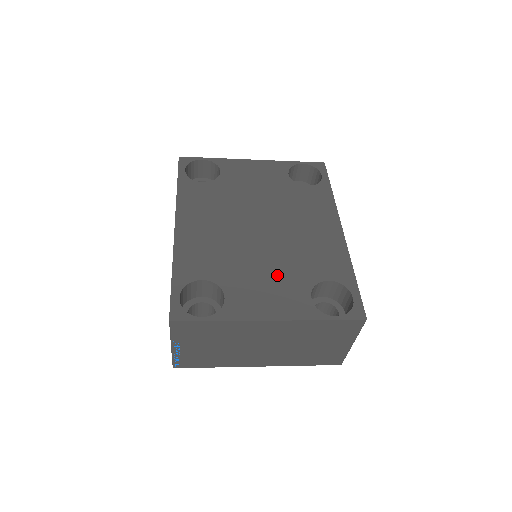
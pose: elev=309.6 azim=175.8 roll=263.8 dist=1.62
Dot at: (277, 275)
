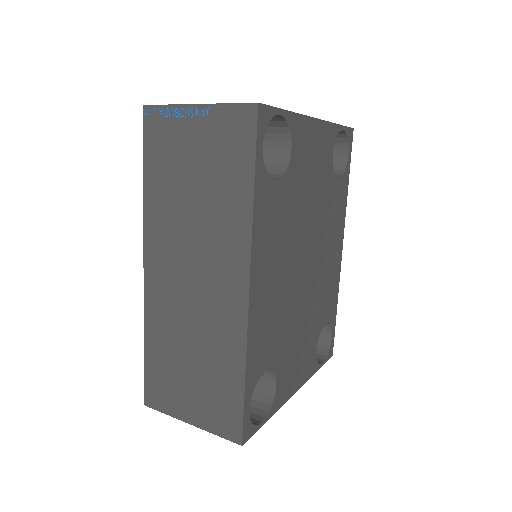
Dot at: (306, 333)
